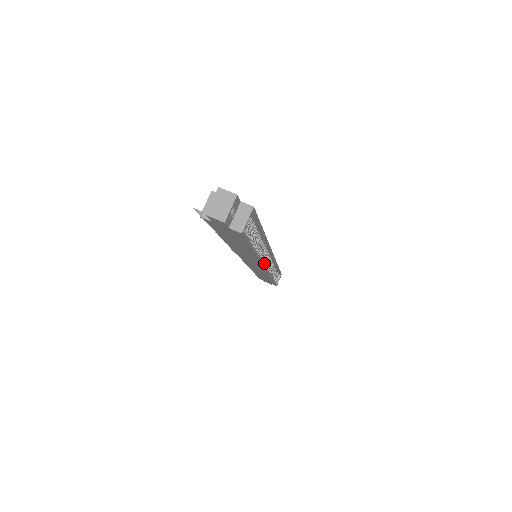
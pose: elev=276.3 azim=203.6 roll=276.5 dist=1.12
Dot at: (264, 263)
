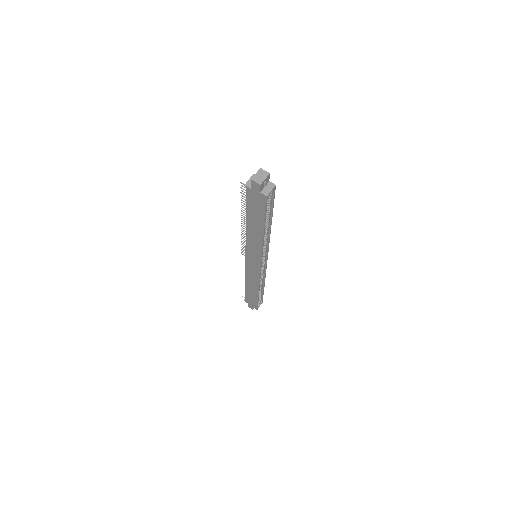
Dot at: occluded
